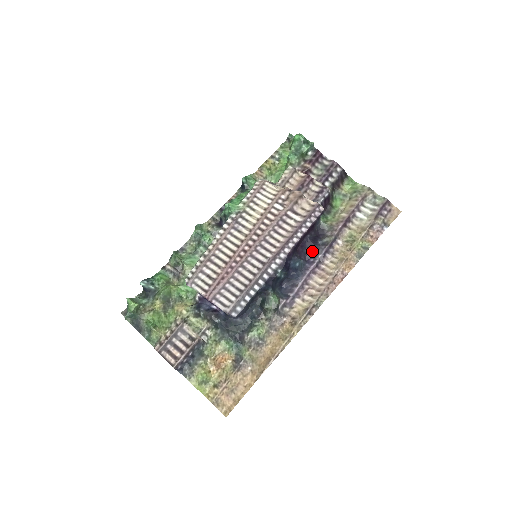
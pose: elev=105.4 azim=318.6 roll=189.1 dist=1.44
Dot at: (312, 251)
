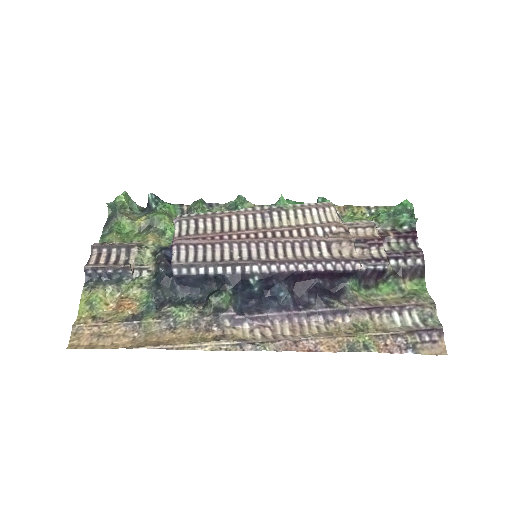
Dot at: (310, 299)
